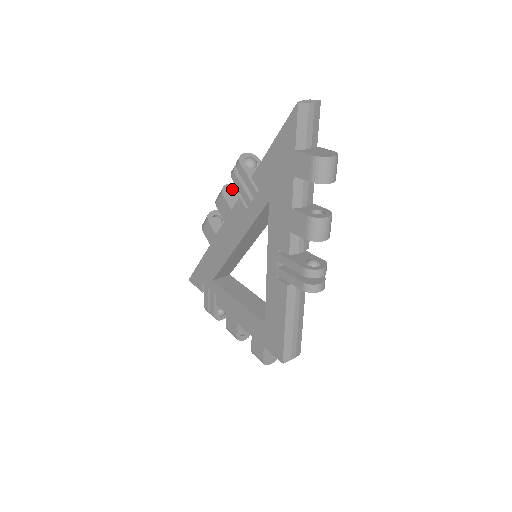
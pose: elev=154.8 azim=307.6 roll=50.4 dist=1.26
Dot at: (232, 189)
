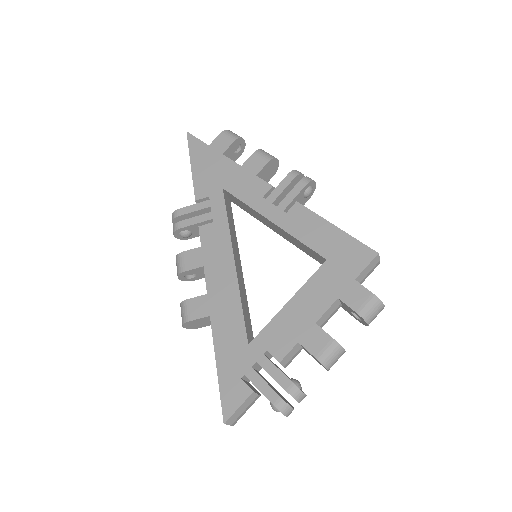
Dot at: occluded
